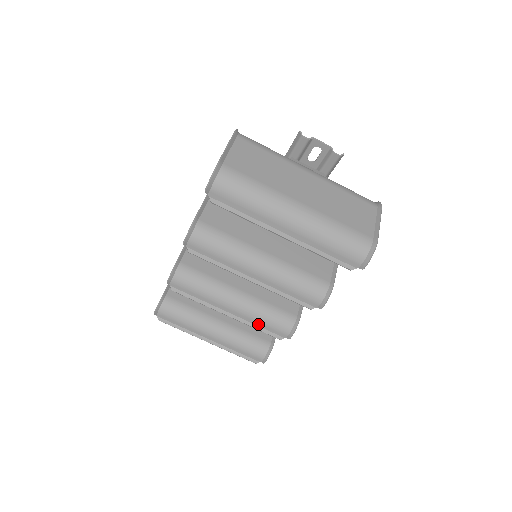
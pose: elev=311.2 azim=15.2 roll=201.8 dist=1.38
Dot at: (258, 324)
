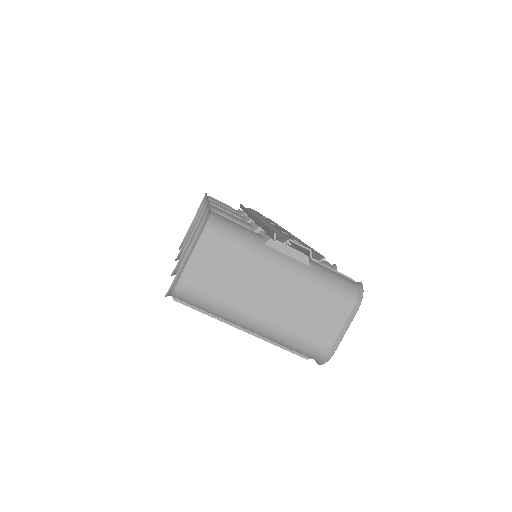
Dot at: occluded
